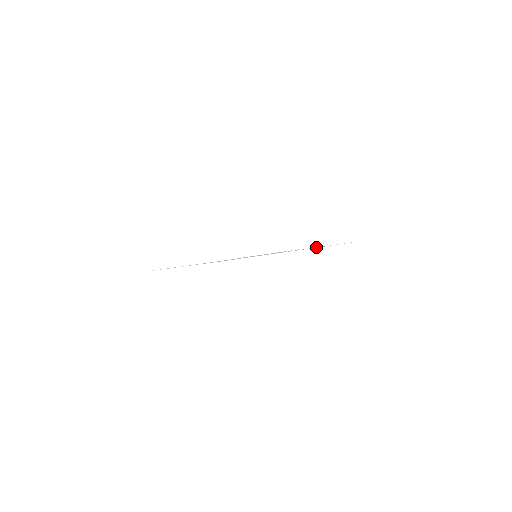
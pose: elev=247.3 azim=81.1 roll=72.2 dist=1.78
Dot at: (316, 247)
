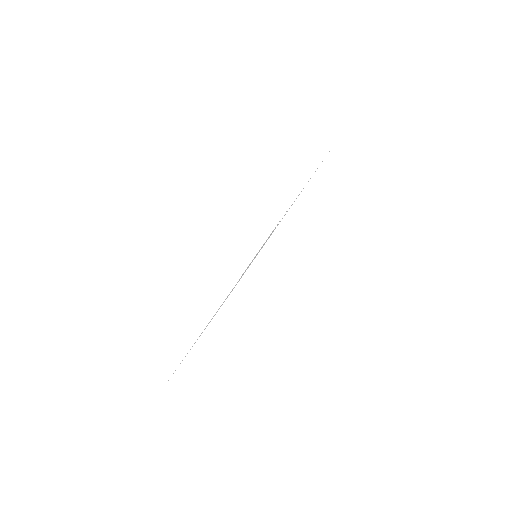
Dot at: occluded
